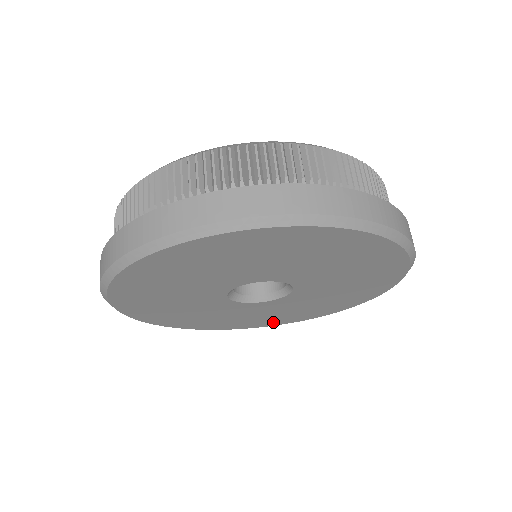
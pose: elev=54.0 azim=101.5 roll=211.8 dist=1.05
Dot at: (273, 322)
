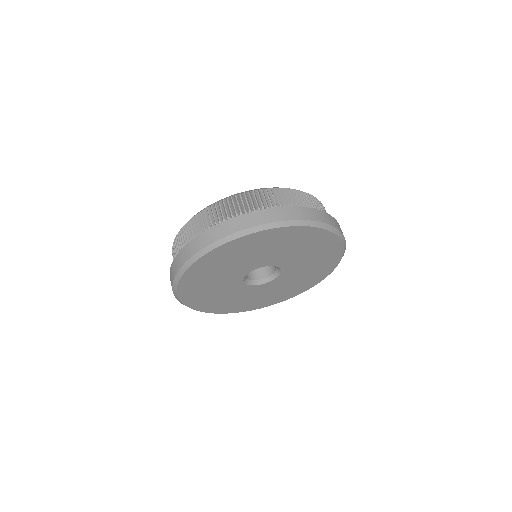
Dot at: (272, 301)
